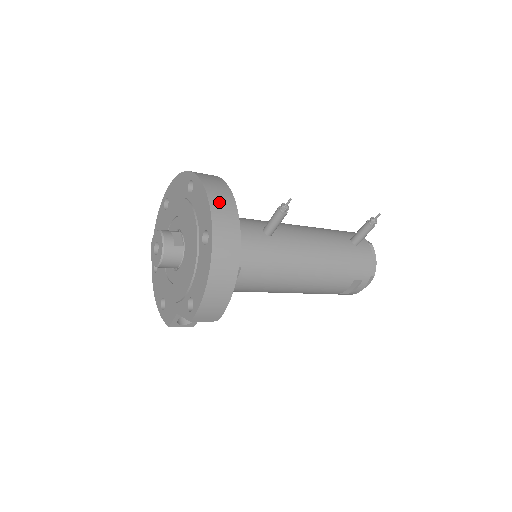
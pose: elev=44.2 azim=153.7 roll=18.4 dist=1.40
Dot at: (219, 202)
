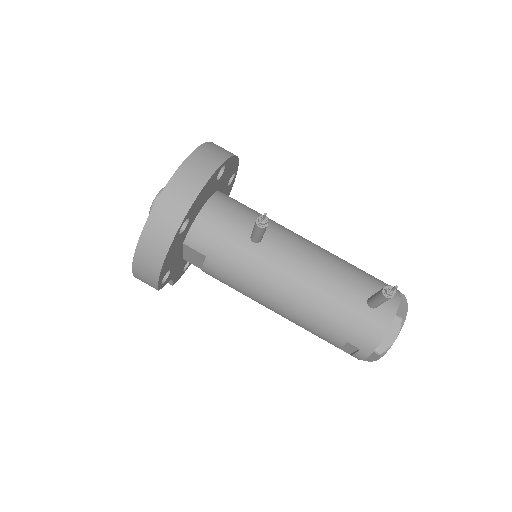
Dot at: (181, 183)
